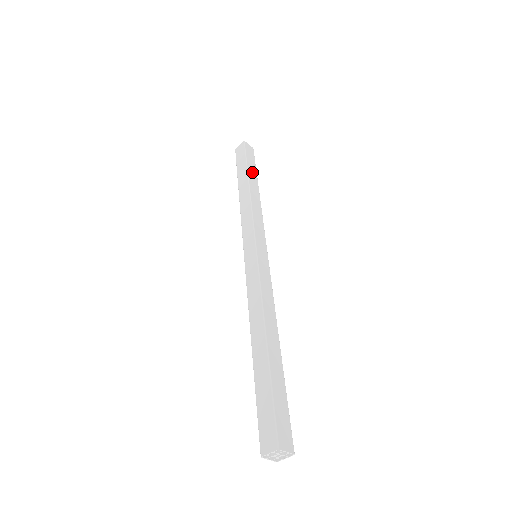
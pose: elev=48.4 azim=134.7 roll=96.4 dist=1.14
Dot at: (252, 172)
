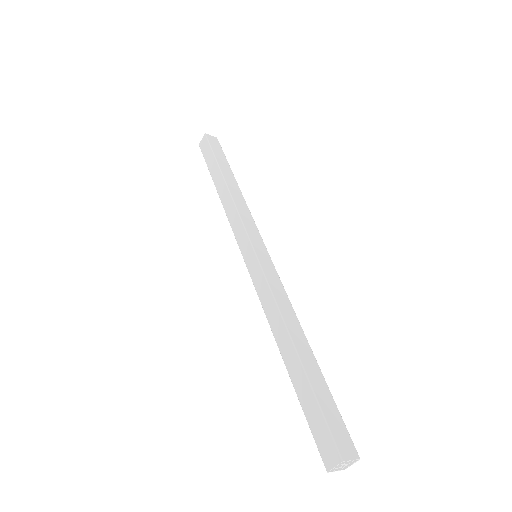
Dot at: (224, 165)
